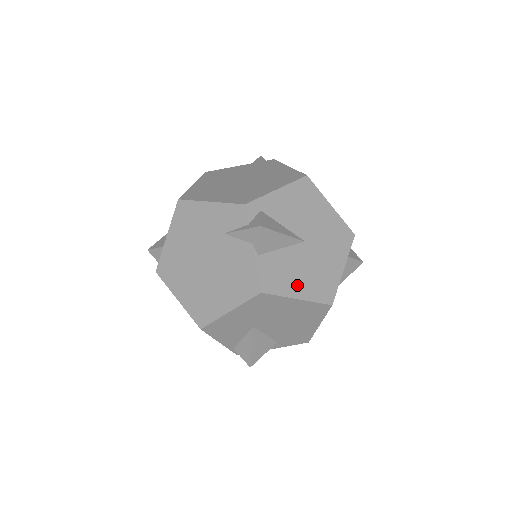
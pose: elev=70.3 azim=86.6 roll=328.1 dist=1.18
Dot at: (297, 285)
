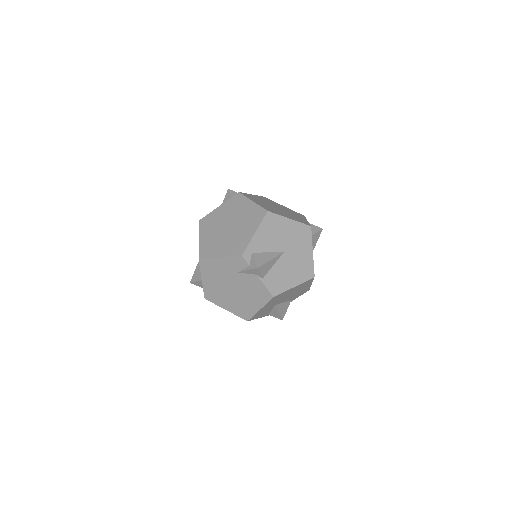
Dot at: (290, 280)
